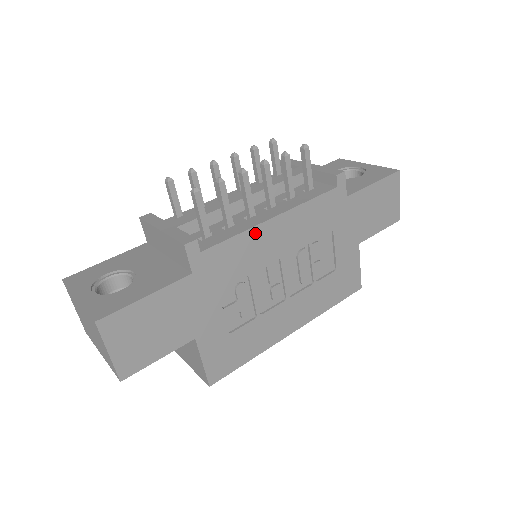
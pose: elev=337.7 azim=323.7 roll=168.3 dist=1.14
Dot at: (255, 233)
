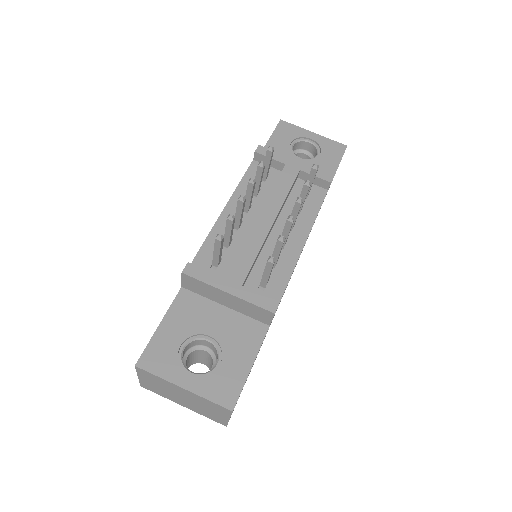
Dot at: occluded
